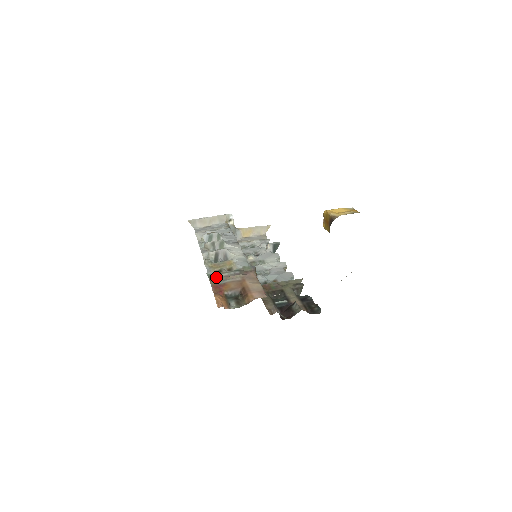
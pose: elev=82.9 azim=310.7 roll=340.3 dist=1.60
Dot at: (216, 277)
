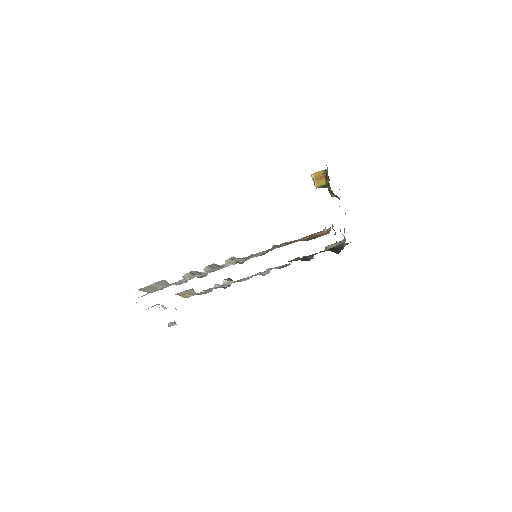
Dot at: (272, 249)
